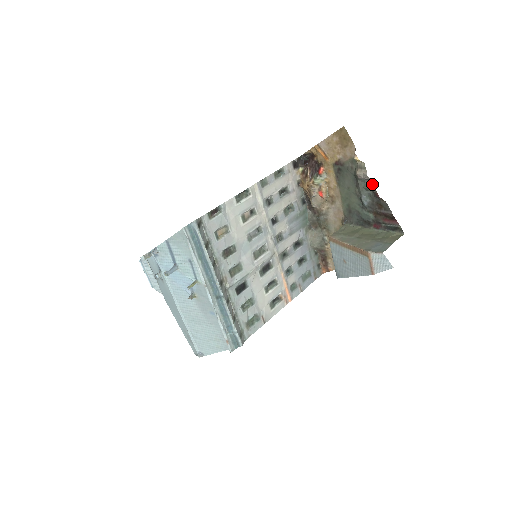
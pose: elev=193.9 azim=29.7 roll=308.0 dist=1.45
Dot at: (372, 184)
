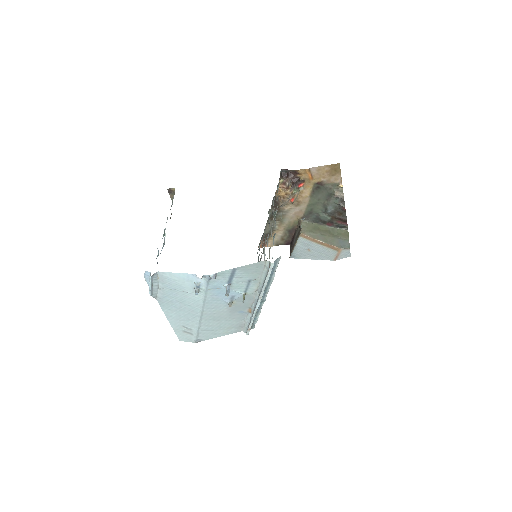
Dot at: (342, 201)
